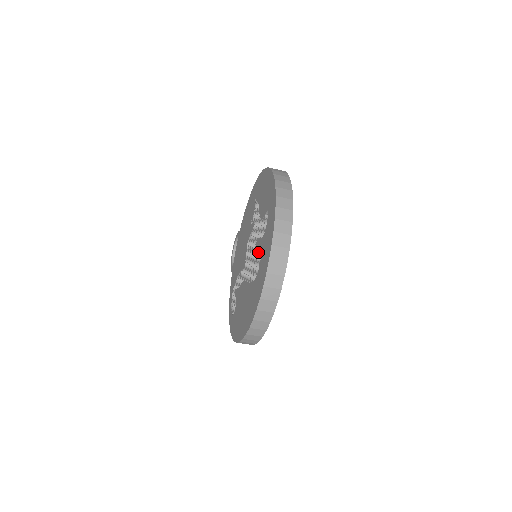
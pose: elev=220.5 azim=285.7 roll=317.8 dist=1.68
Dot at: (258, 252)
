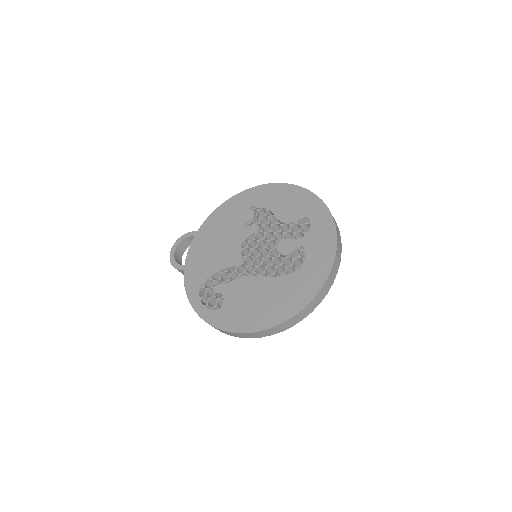
Dot at: (293, 250)
